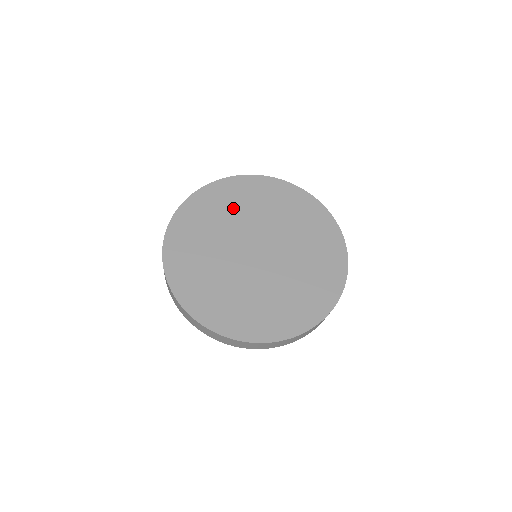
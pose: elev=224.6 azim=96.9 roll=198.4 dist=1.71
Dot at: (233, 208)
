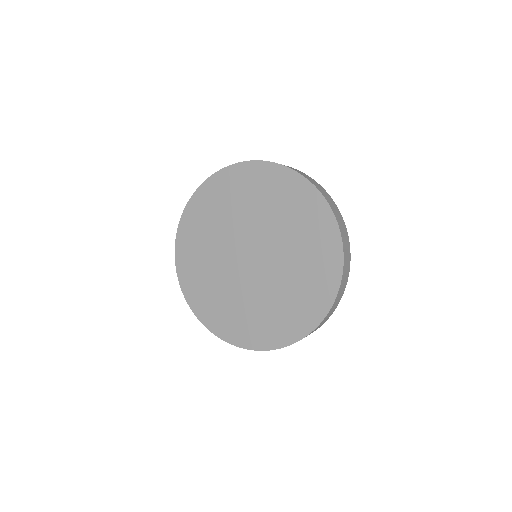
Dot at: (206, 238)
